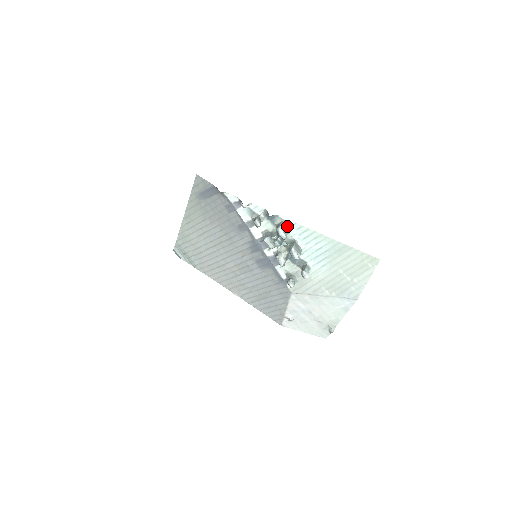
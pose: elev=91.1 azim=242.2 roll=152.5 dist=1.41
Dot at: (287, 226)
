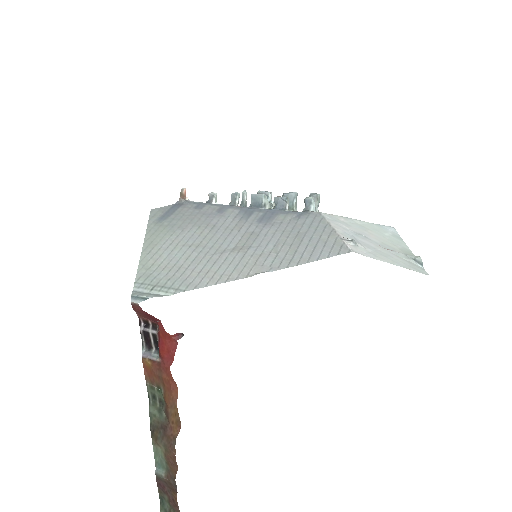
Dot at: occluded
